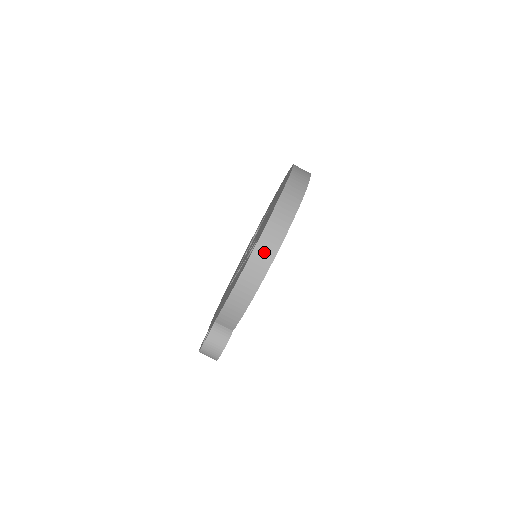
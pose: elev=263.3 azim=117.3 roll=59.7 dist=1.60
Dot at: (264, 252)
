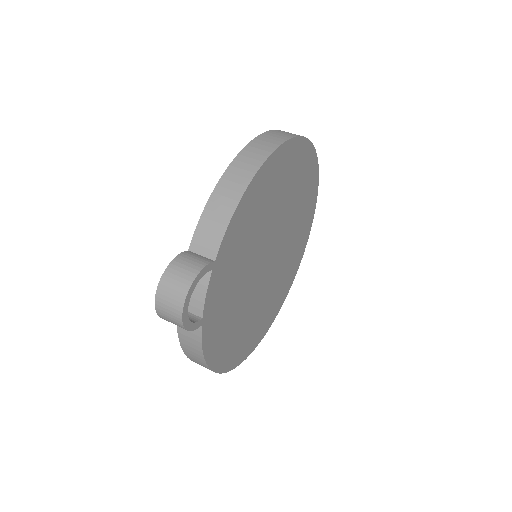
Dot at: (263, 144)
